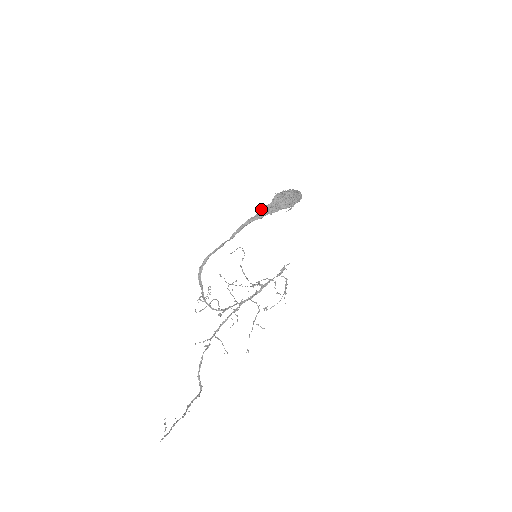
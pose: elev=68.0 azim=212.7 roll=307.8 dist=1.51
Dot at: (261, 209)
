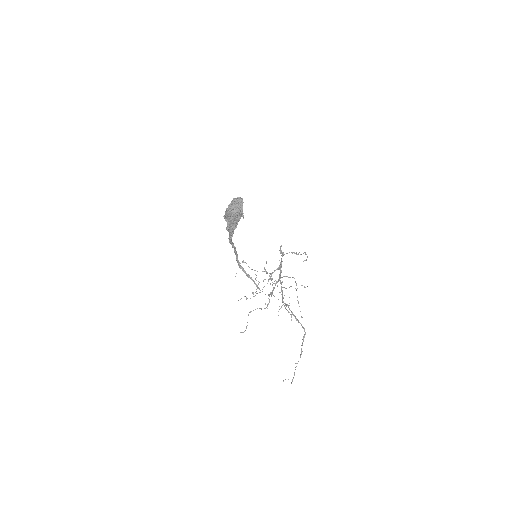
Dot at: occluded
